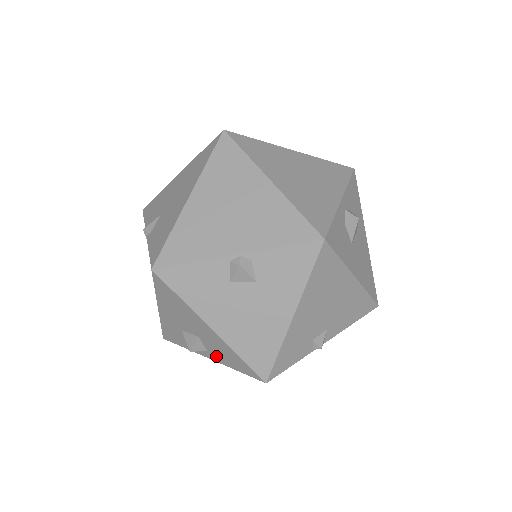
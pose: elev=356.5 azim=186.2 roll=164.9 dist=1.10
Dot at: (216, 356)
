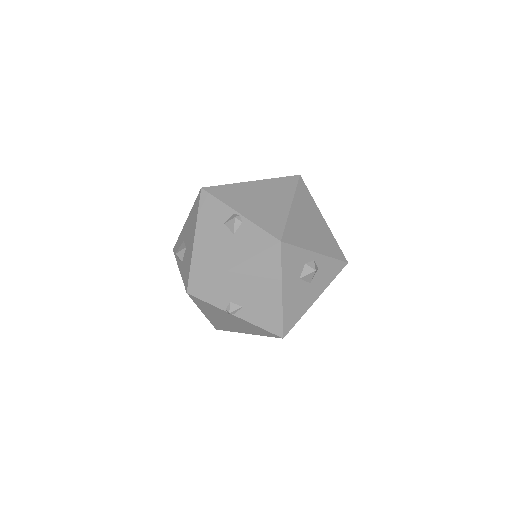
Dot at: (183, 266)
